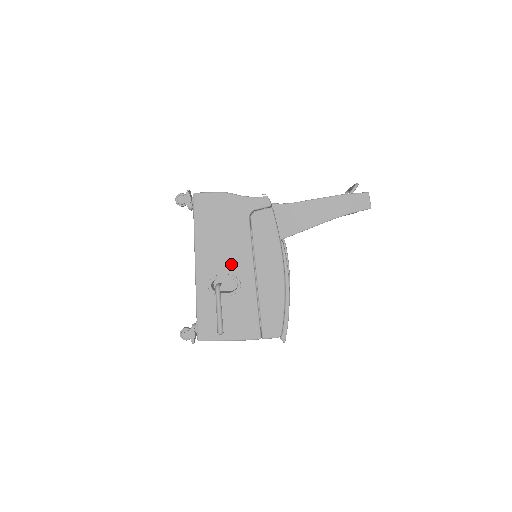
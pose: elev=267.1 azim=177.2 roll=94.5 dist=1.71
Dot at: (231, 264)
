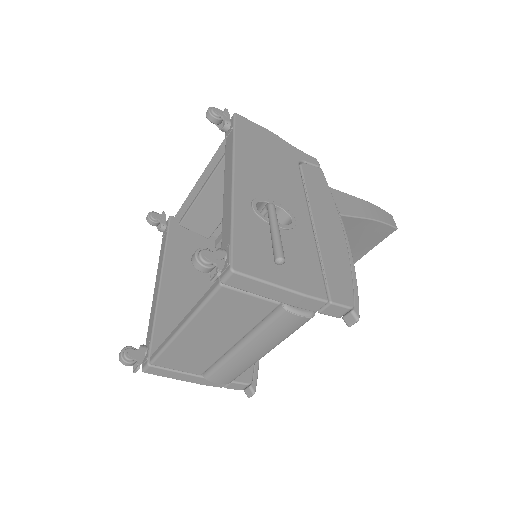
Dot at: (281, 196)
